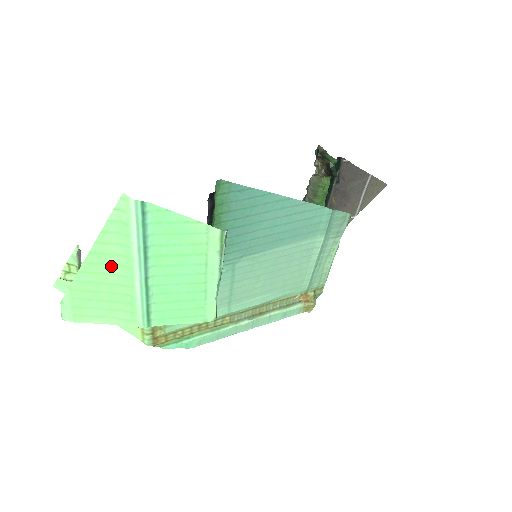
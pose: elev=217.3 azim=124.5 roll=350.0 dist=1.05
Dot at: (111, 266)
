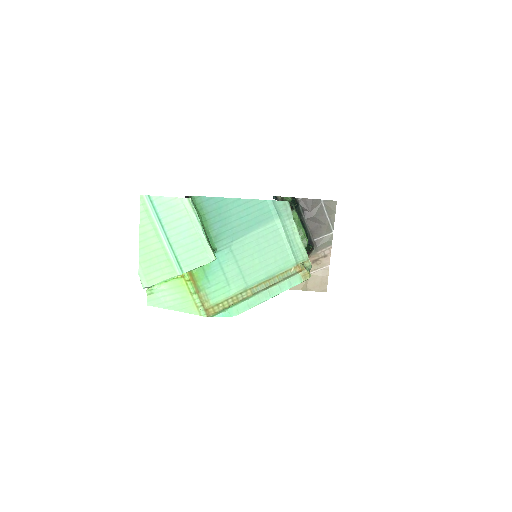
Dot at: (151, 239)
